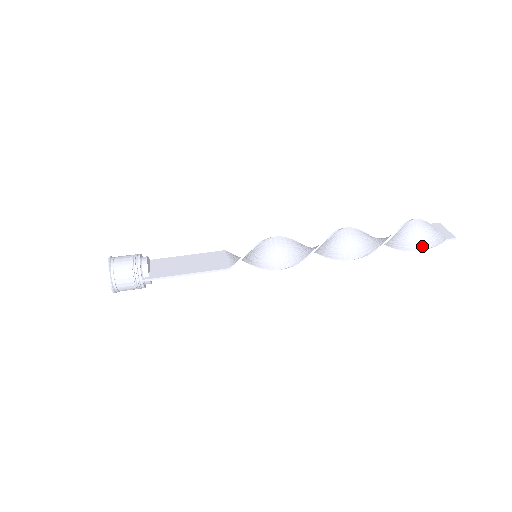
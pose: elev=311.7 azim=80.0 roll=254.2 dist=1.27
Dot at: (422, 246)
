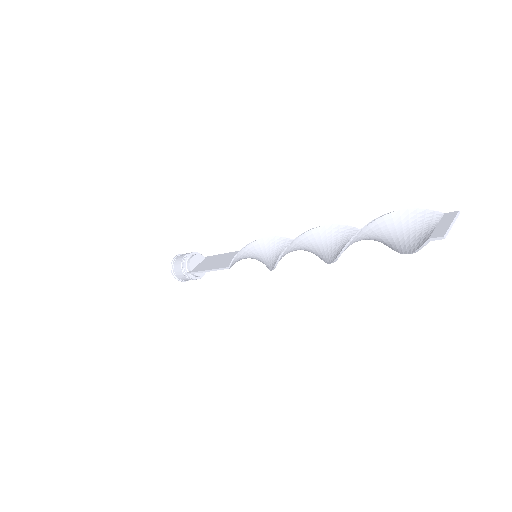
Dot at: (410, 248)
